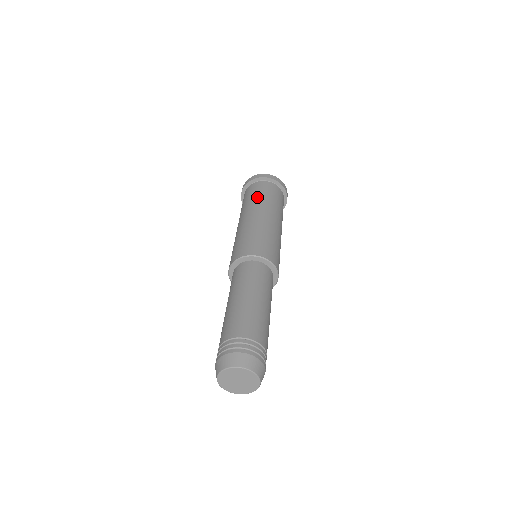
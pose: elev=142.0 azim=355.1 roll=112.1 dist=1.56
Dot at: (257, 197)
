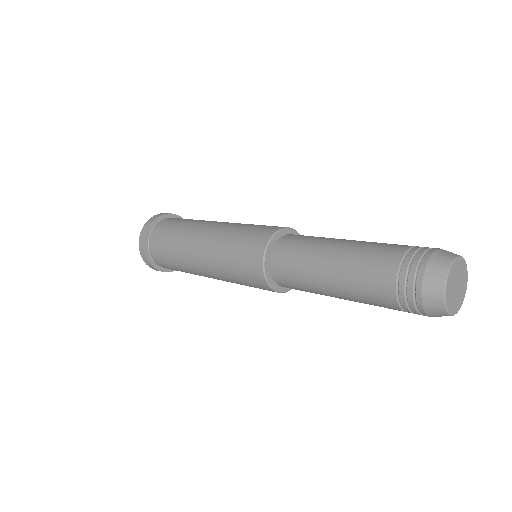
Dot at: occluded
